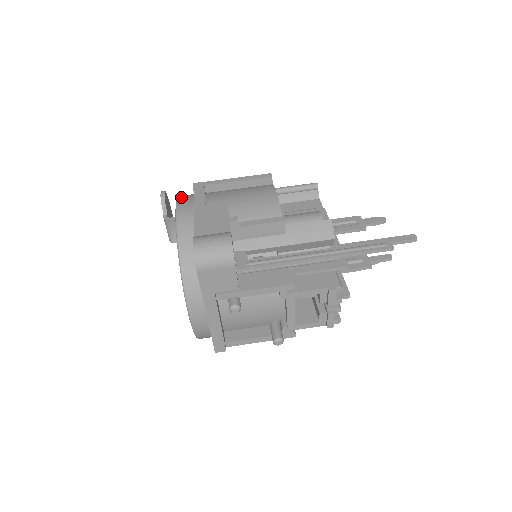
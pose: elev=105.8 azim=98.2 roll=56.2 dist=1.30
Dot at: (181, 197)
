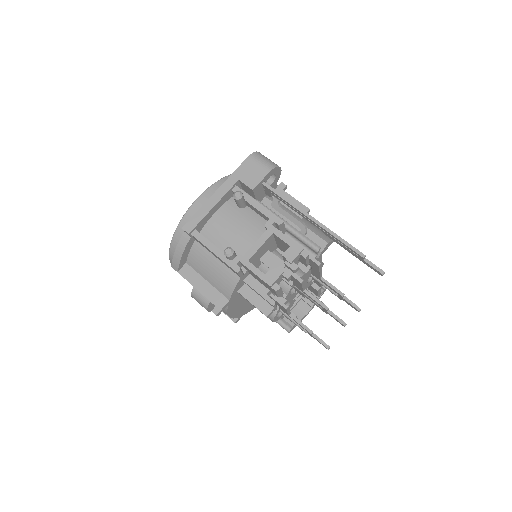
Dot at: occluded
